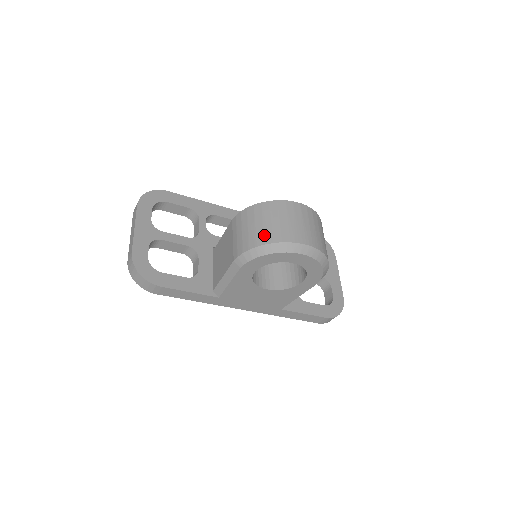
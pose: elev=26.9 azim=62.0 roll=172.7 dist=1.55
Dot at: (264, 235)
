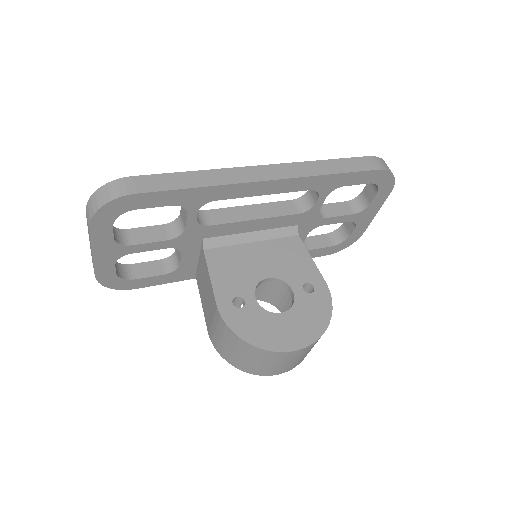
Dot at: (239, 364)
